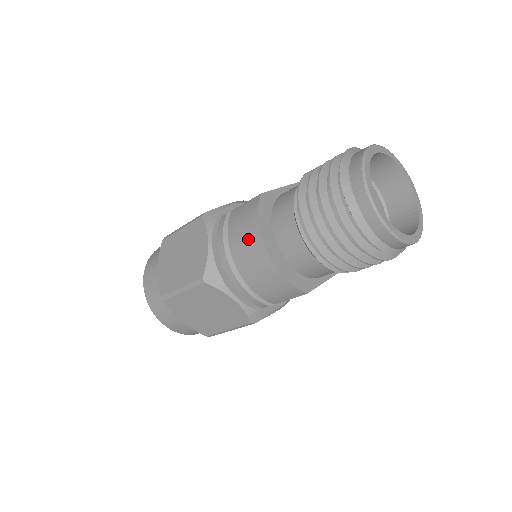
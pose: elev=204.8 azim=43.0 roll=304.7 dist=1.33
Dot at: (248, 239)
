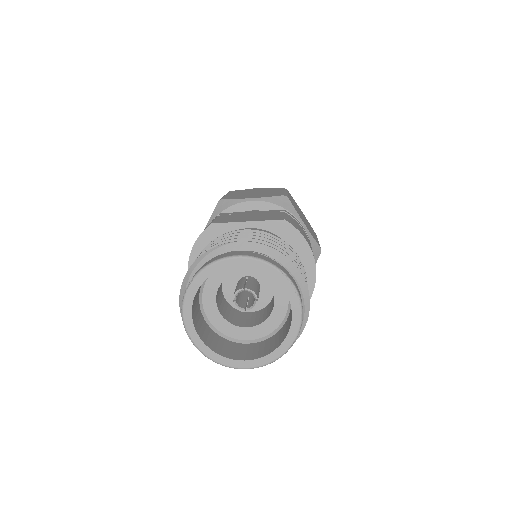
Dot at: occluded
